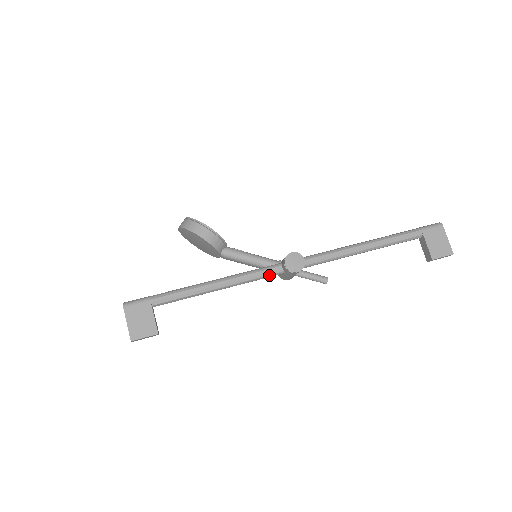
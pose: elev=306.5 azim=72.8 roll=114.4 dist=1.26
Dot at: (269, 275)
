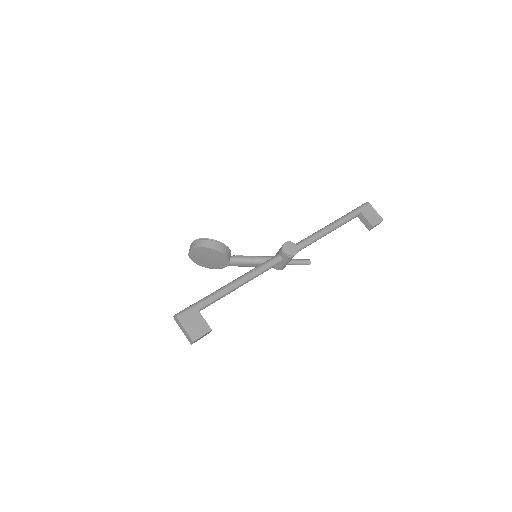
Dot at: (273, 265)
